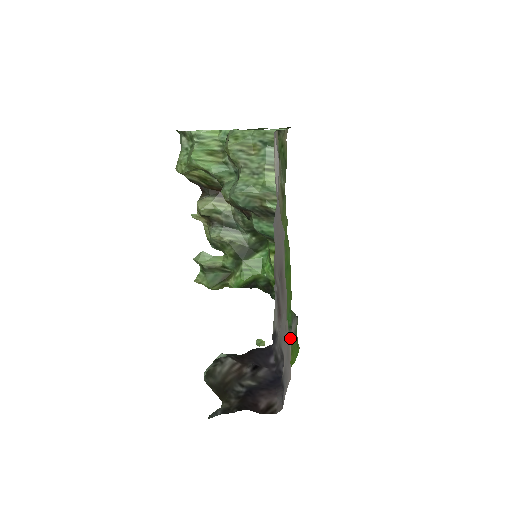
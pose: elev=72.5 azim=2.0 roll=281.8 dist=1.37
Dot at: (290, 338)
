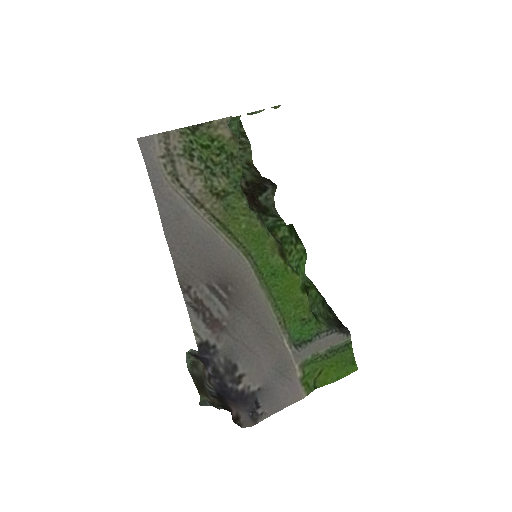
Dot at: (297, 354)
